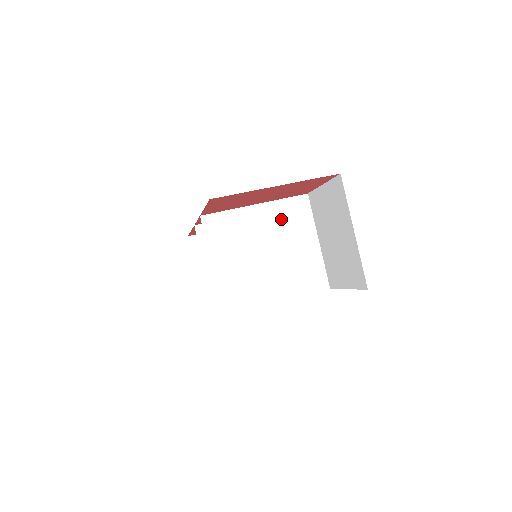
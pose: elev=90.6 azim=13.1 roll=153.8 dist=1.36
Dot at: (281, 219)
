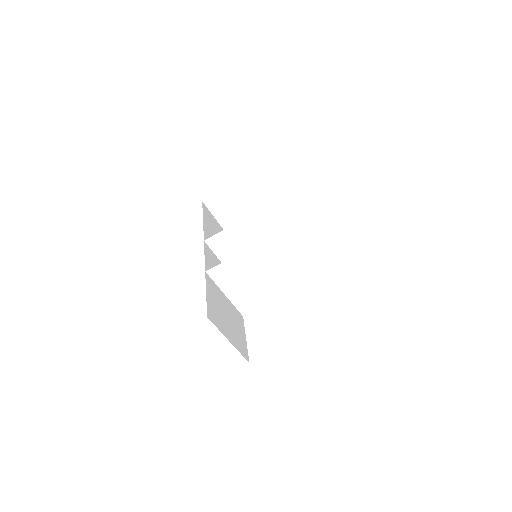
Dot at: (264, 255)
